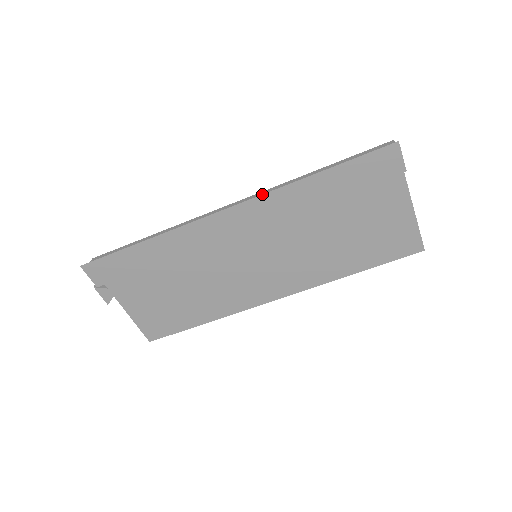
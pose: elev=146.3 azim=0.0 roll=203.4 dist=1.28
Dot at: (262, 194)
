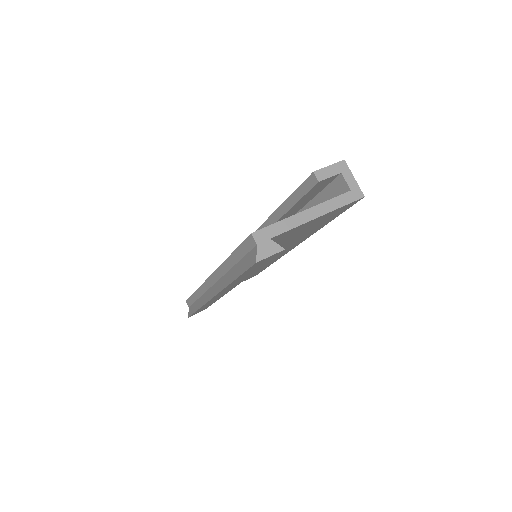
Dot at: (219, 292)
